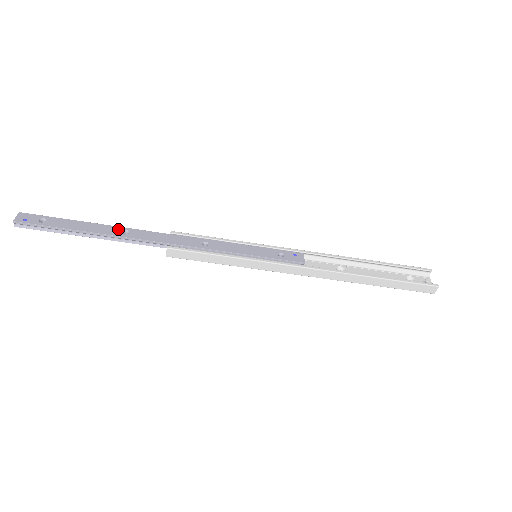
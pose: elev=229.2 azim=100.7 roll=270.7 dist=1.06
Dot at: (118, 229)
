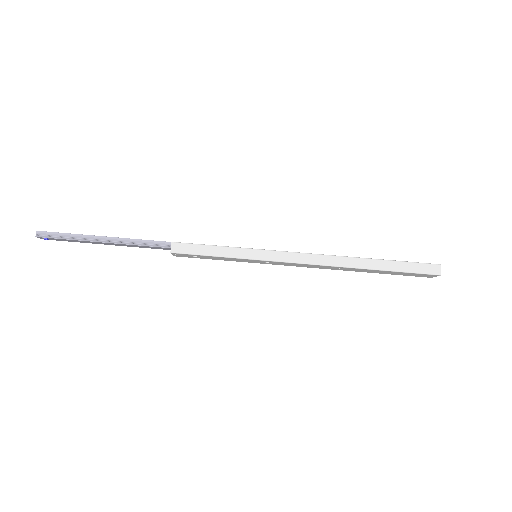
Dot at: occluded
